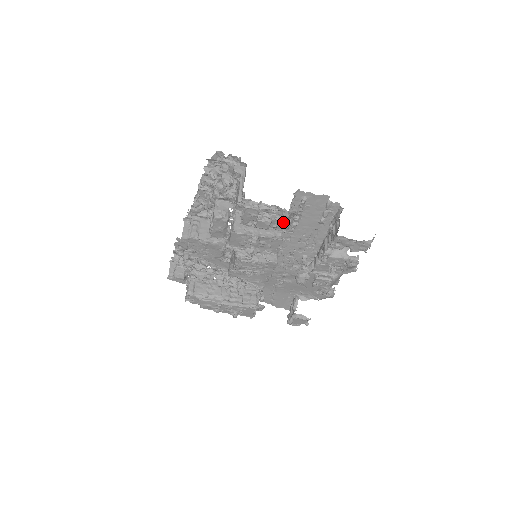
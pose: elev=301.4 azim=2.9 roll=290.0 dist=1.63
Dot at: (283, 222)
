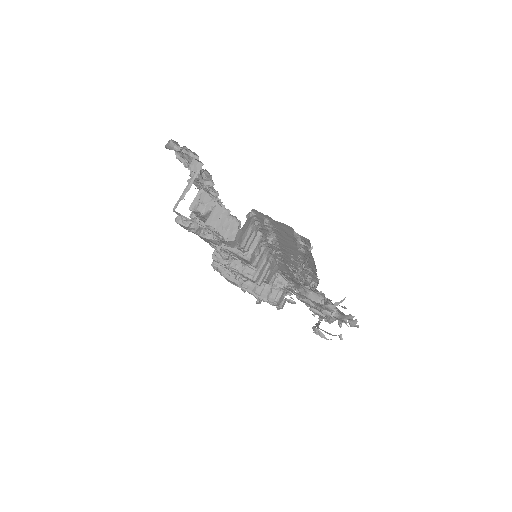
Dot at: occluded
